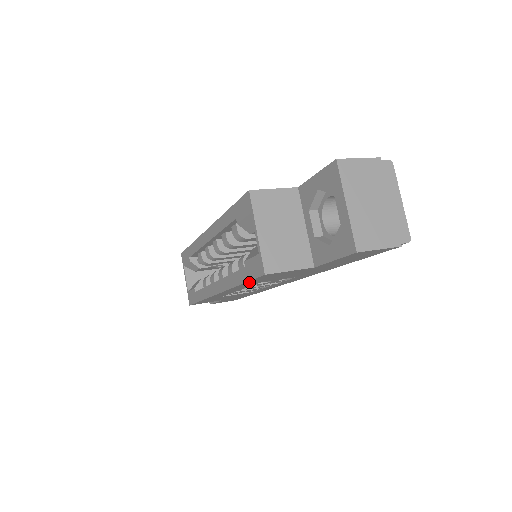
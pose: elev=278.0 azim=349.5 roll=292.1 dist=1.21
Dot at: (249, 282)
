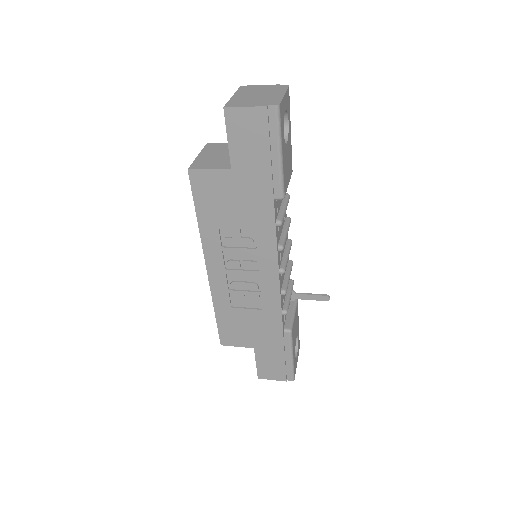
Dot at: (200, 211)
